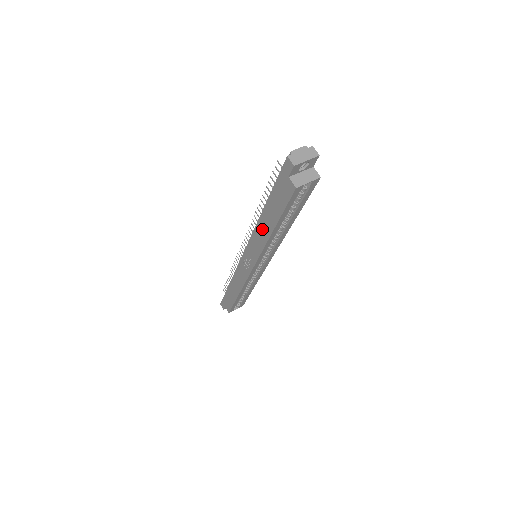
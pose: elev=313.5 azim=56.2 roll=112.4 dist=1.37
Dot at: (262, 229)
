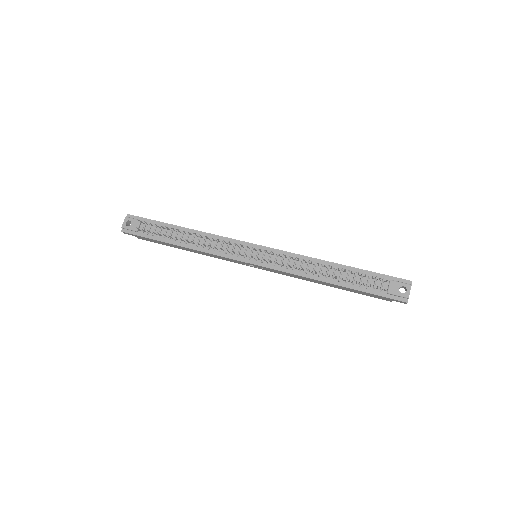
Dot at: (314, 281)
